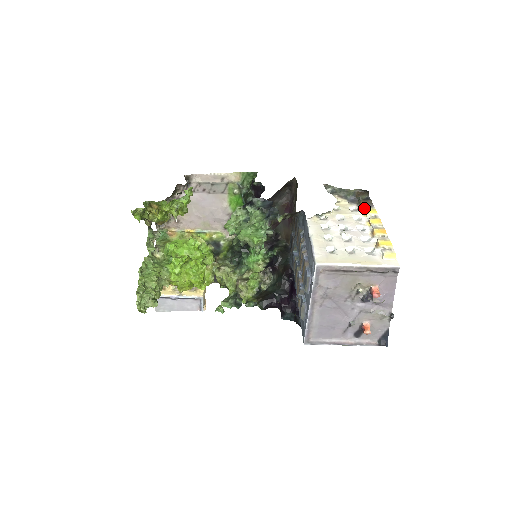
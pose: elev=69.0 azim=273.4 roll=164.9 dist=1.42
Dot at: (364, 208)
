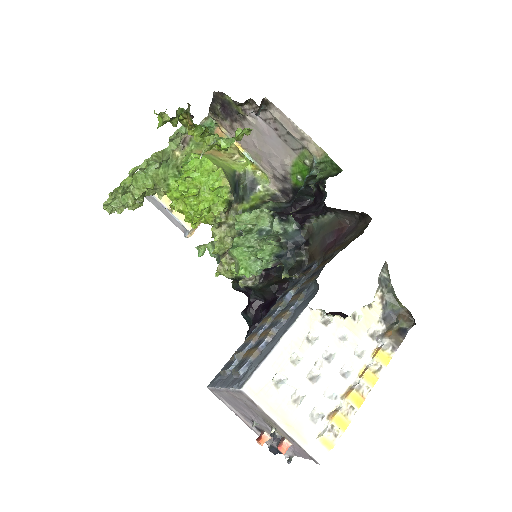
Dot at: (383, 344)
